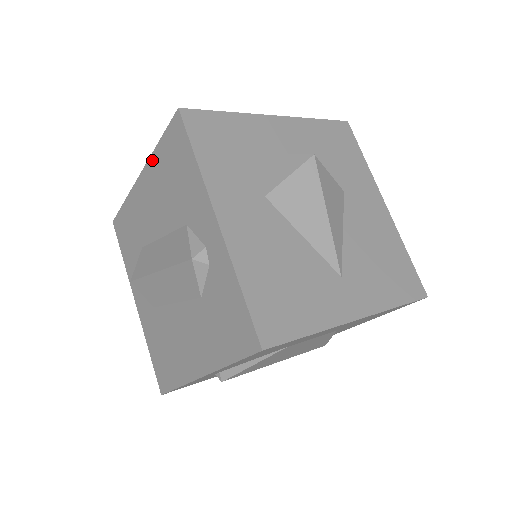
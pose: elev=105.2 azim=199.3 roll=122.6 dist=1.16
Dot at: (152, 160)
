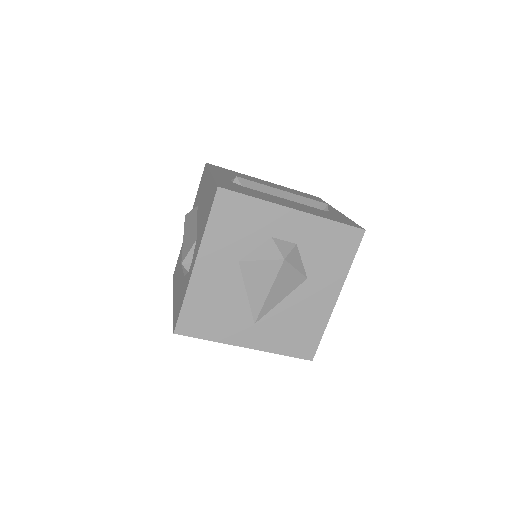
Dot at: (212, 180)
